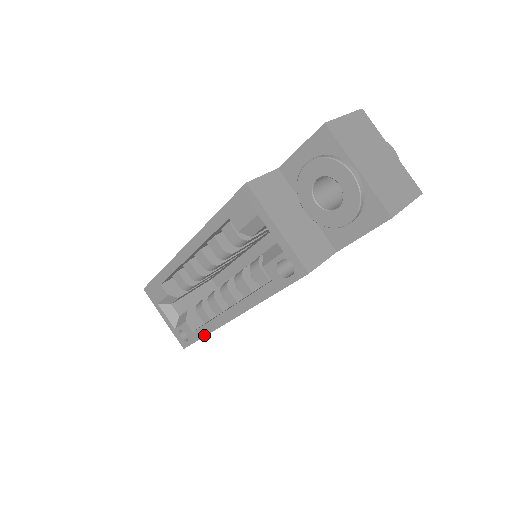
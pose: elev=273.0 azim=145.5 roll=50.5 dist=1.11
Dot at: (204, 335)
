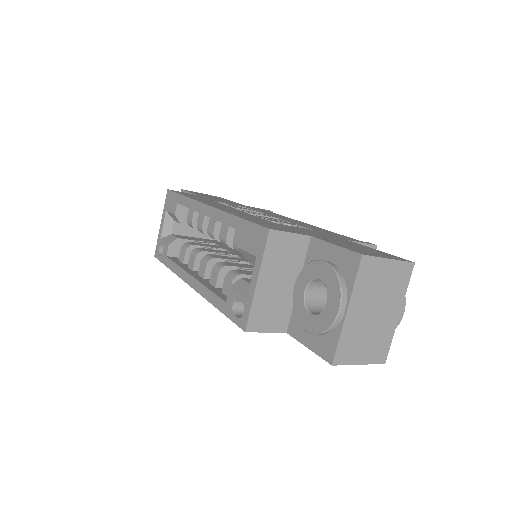
Dot at: (170, 268)
